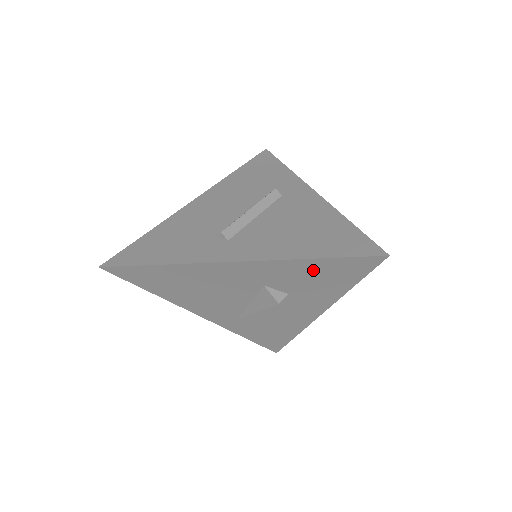
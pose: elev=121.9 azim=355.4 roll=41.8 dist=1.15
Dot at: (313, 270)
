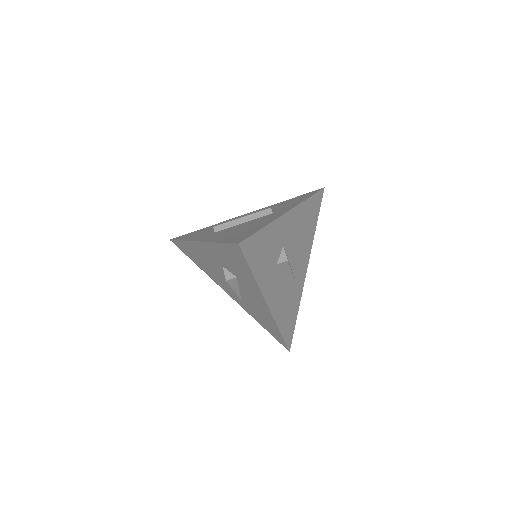
Dot at: (226, 254)
